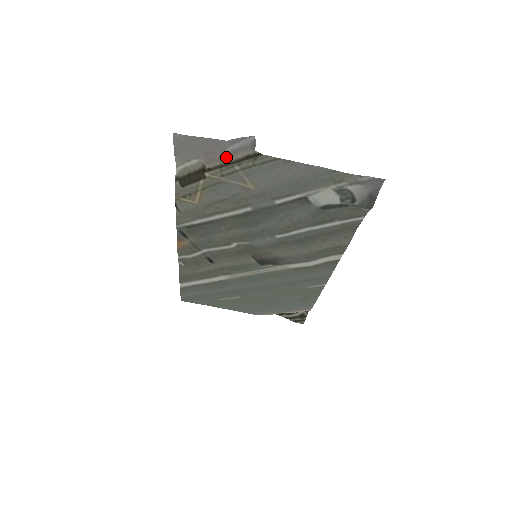
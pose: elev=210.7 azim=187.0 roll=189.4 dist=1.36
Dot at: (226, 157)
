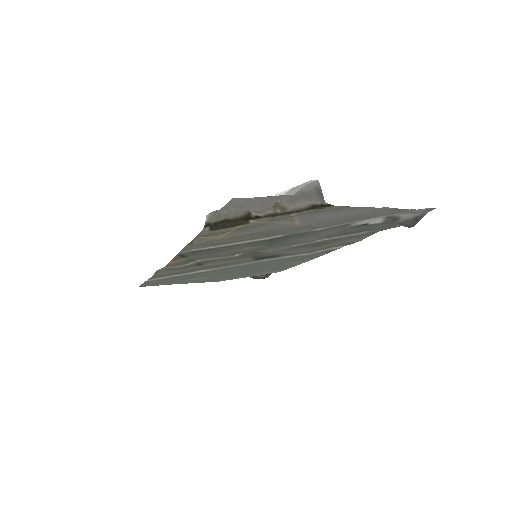
Dot at: (283, 206)
